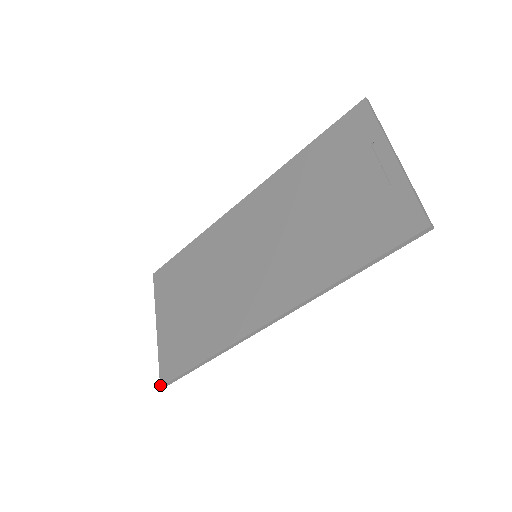
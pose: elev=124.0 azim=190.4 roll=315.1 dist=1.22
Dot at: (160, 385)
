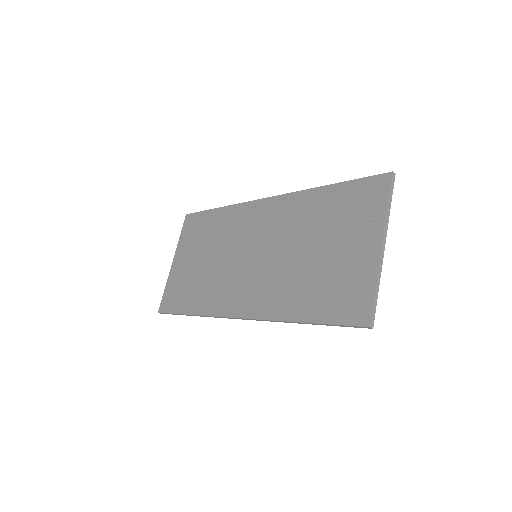
Dot at: (158, 311)
